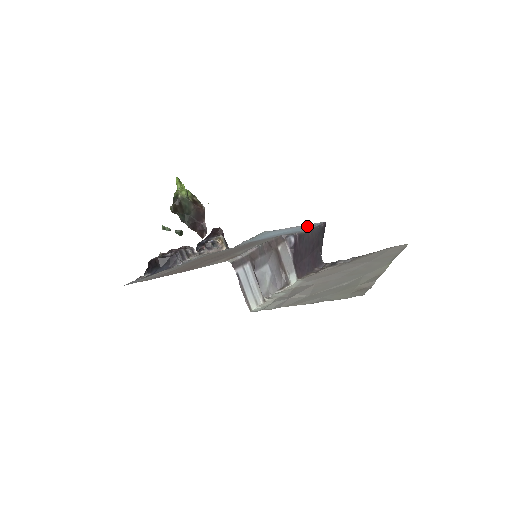
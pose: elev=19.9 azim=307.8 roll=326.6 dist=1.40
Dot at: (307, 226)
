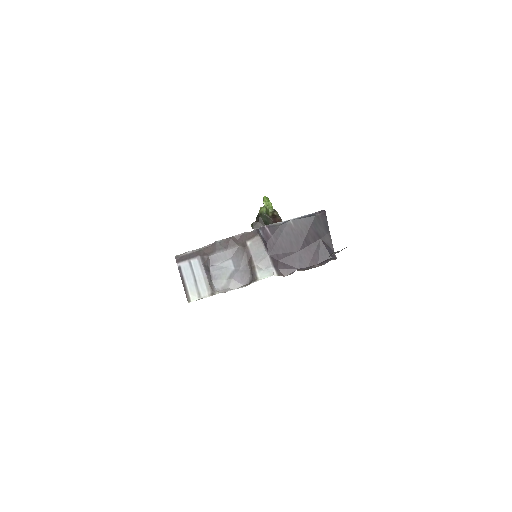
Dot at: occluded
